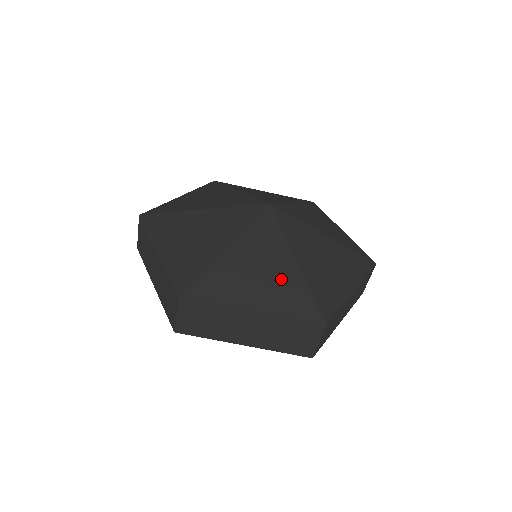
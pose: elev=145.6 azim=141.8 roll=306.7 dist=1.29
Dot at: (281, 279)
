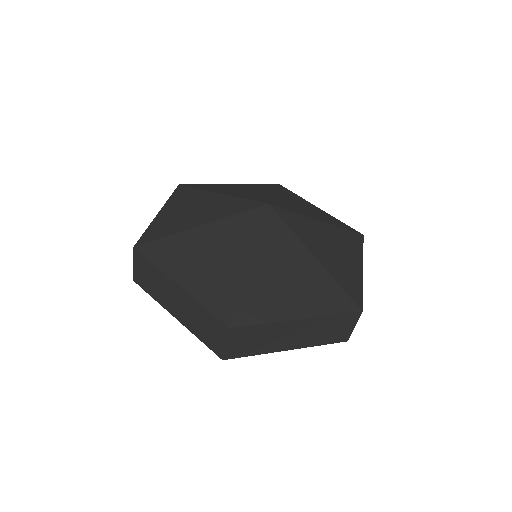
Dot at: (309, 279)
